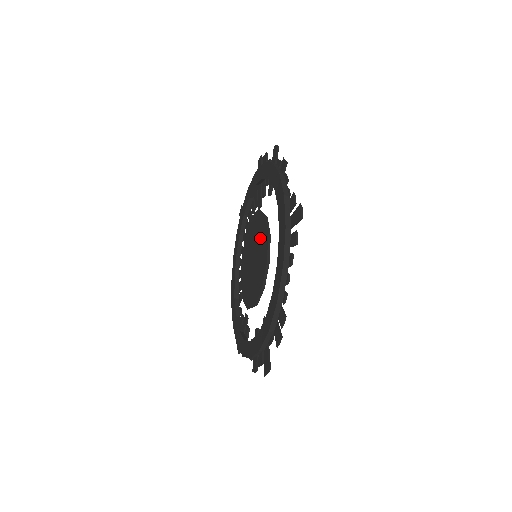
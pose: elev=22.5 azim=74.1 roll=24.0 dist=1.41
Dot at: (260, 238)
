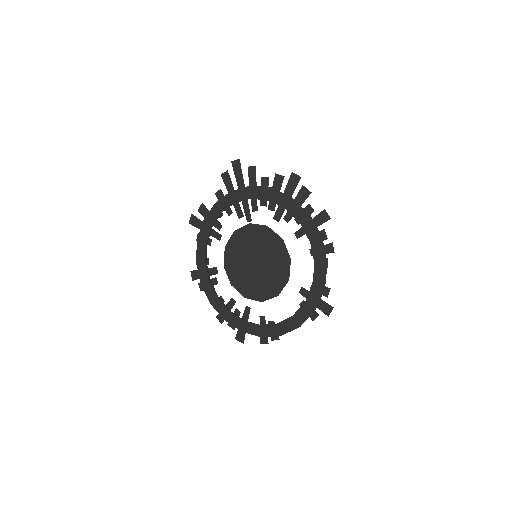
Dot at: (275, 266)
